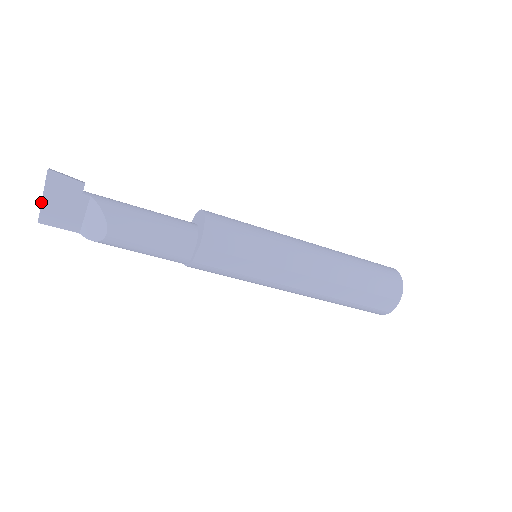
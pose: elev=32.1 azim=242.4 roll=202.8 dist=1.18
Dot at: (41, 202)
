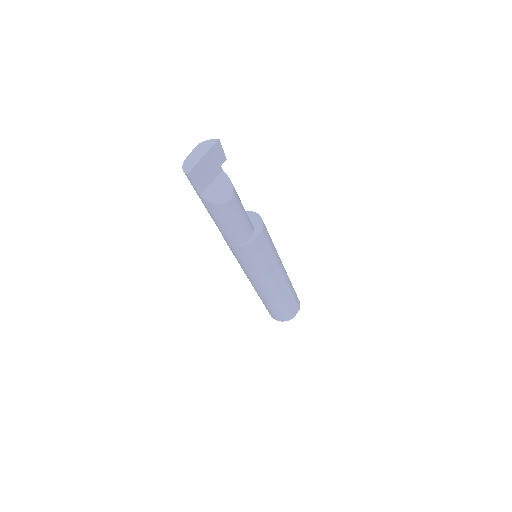
Dot at: (200, 160)
